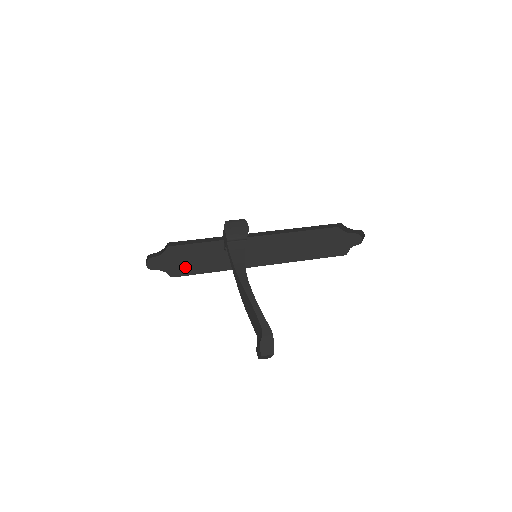
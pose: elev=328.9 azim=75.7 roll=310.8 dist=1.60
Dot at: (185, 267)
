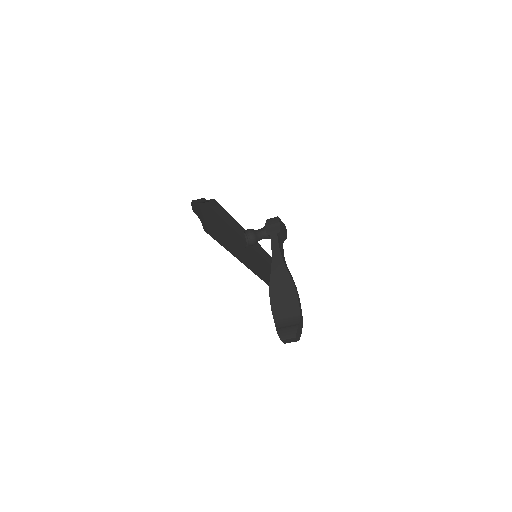
Dot at: (212, 229)
